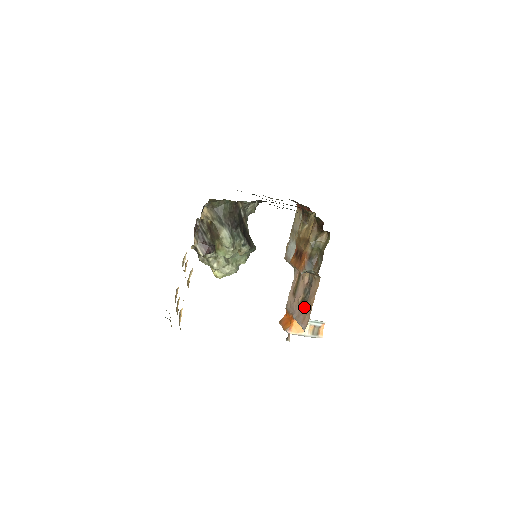
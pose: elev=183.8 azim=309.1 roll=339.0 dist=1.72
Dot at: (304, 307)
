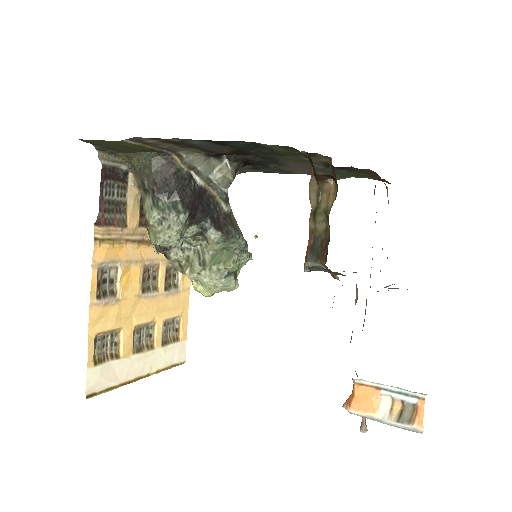
Dot at: occluded
